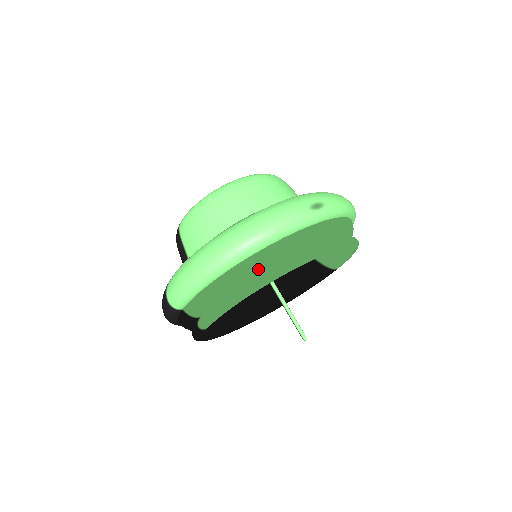
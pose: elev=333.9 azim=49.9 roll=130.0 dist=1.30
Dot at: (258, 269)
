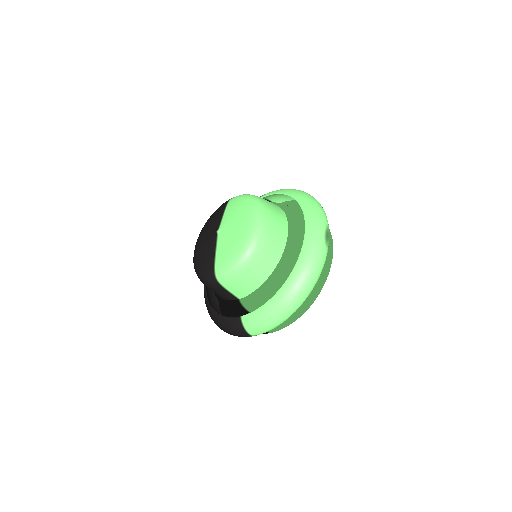
Dot at: (311, 294)
